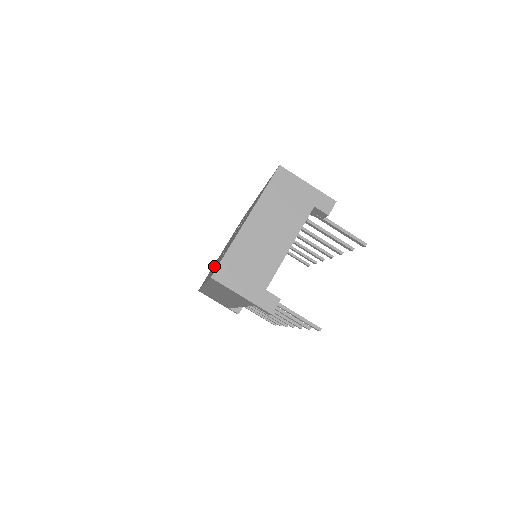
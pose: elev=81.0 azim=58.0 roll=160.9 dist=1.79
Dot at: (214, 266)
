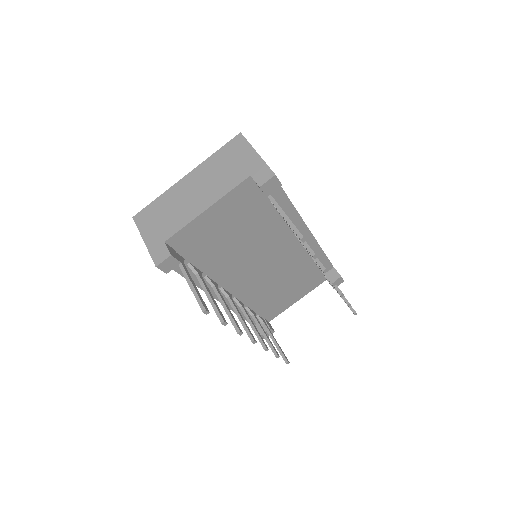
Dot at: occluded
